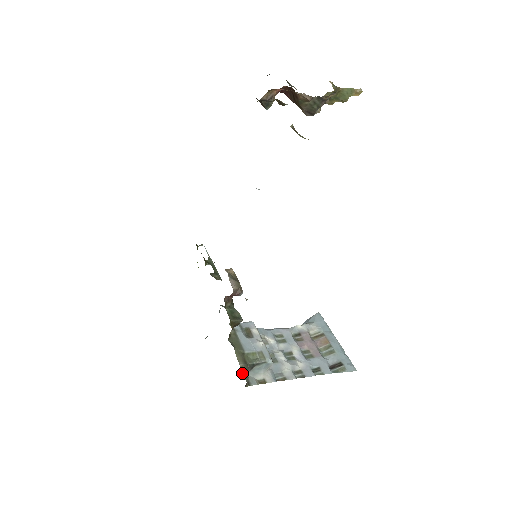
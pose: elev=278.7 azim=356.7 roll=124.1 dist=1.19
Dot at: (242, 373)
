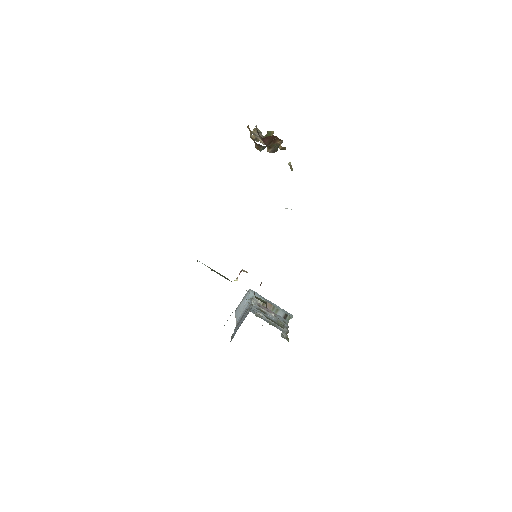
Dot at: occluded
